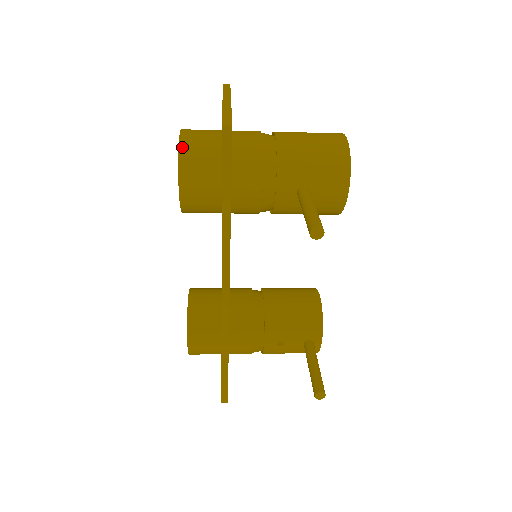
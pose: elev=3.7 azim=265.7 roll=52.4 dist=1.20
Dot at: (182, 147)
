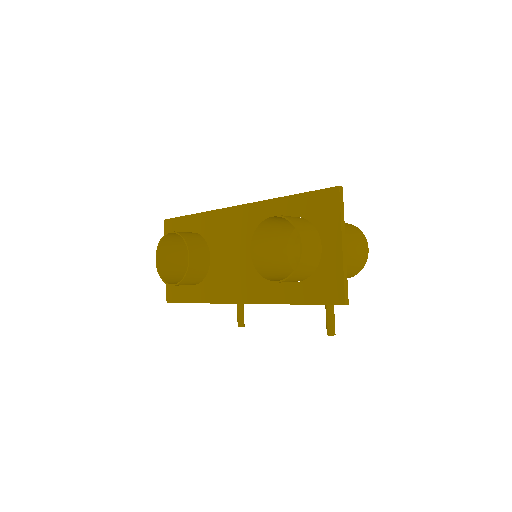
Dot at: (300, 266)
